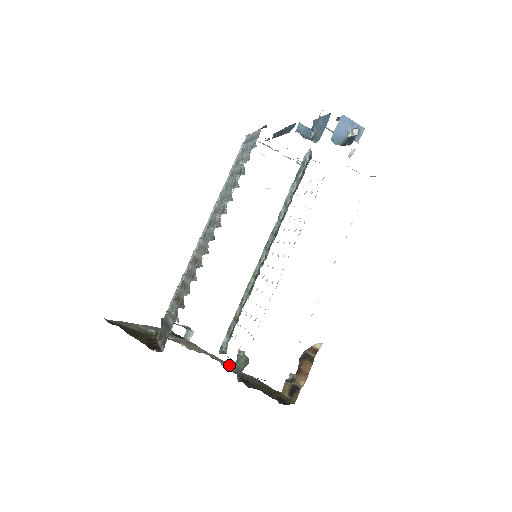
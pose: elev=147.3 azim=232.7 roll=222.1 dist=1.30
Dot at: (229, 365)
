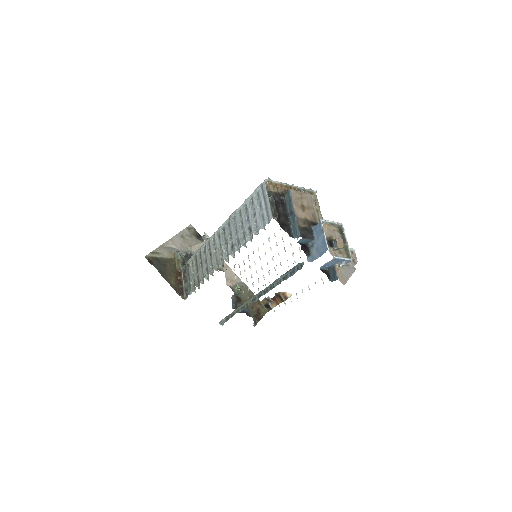
Dot at: (231, 272)
